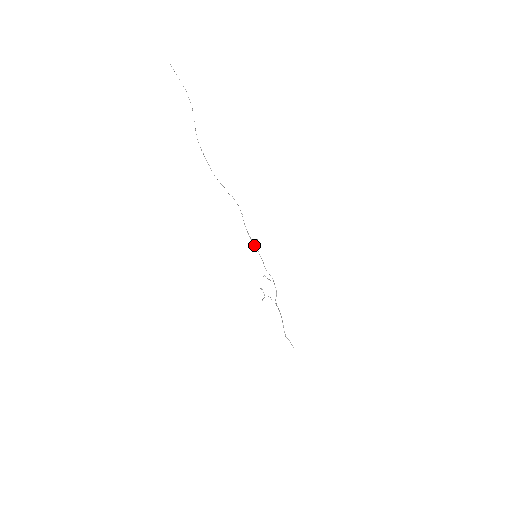
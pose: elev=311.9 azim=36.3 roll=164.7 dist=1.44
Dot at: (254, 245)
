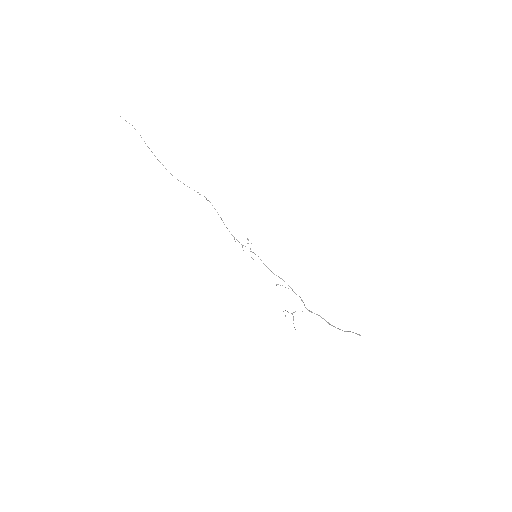
Dot at: occluded
